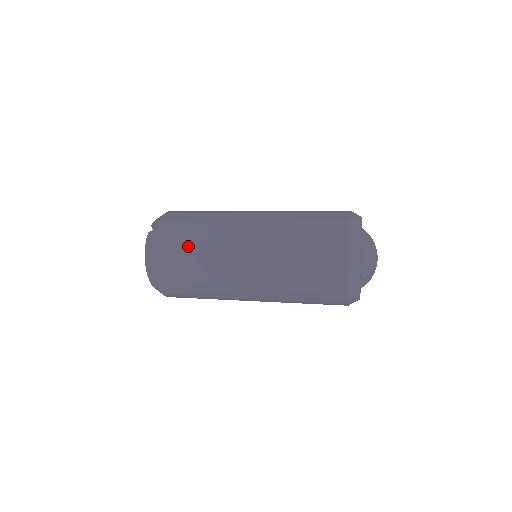
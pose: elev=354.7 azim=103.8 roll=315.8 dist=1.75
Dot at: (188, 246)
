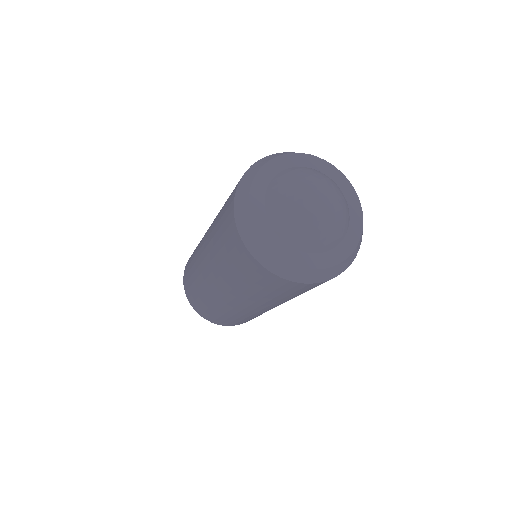
Dot at: occluded
